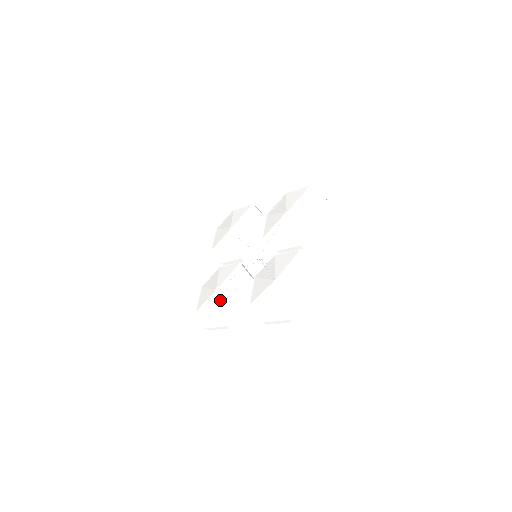
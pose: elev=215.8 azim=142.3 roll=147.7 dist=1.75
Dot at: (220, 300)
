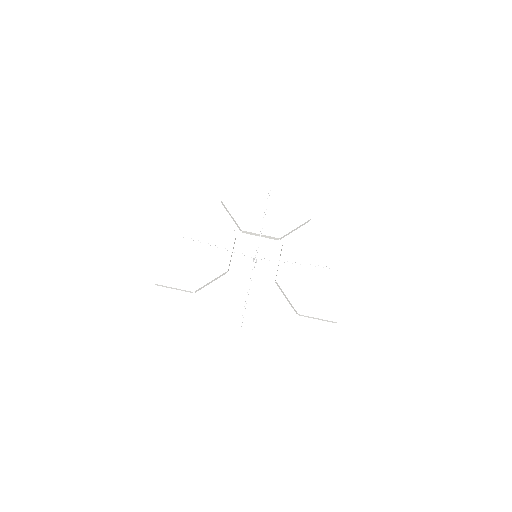
Dot at: (177, 253)
